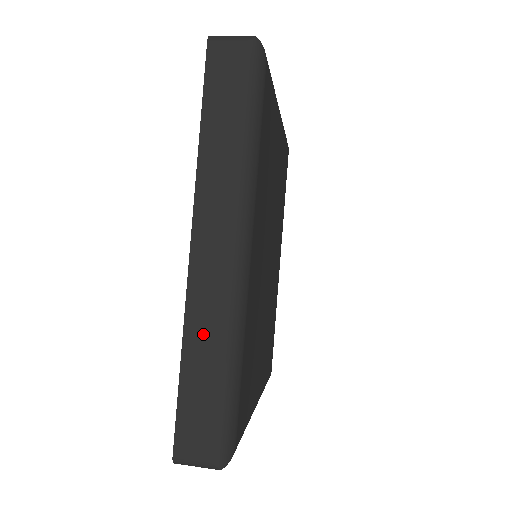
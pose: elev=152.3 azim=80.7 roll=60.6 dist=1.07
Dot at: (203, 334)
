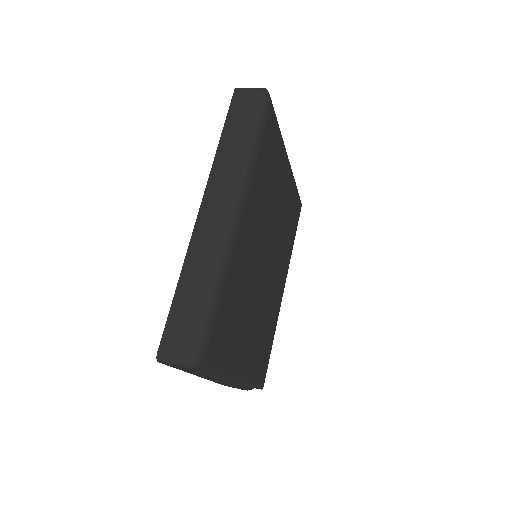
Dot at: (197, 265)
